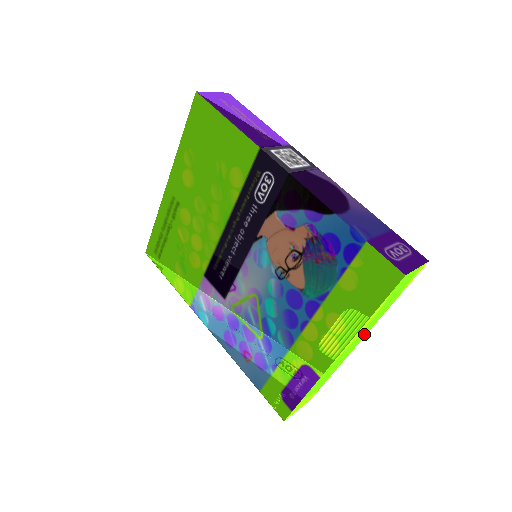
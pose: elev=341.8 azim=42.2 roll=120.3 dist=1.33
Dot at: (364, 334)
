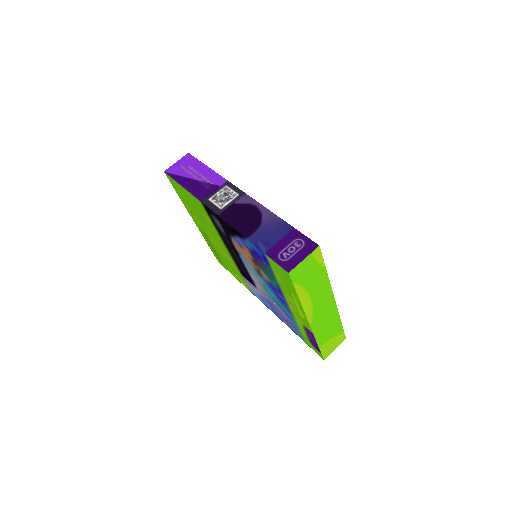
Dot at: (327, 297)
